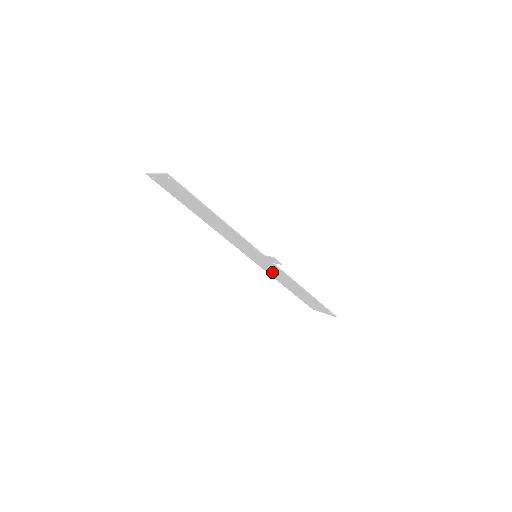
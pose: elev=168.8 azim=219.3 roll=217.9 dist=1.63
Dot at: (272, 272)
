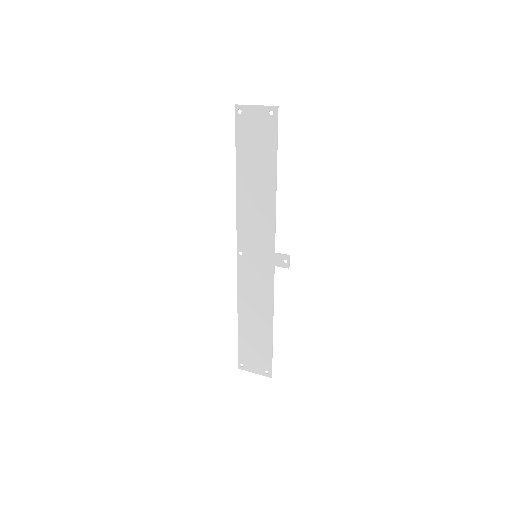
Dot at: (249, 288)
